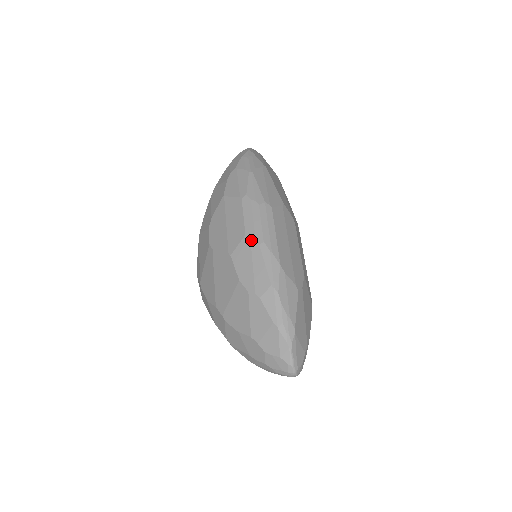
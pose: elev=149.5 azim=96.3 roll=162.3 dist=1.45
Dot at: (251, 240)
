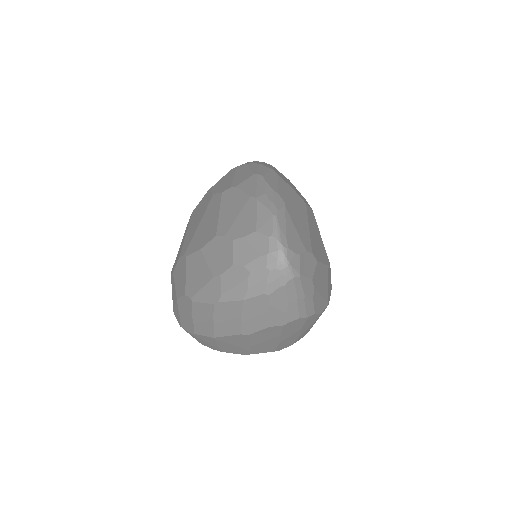
Dot at: (238, 166)
